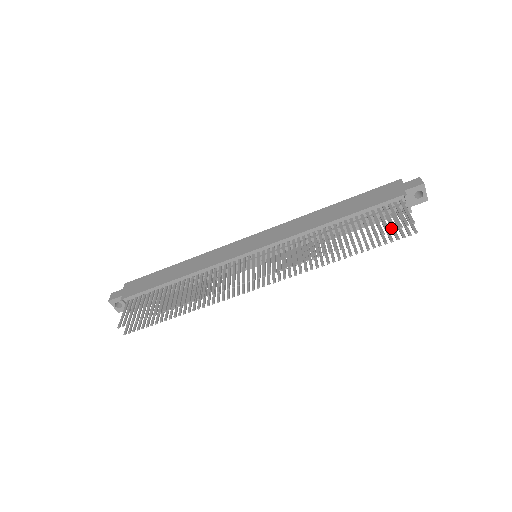
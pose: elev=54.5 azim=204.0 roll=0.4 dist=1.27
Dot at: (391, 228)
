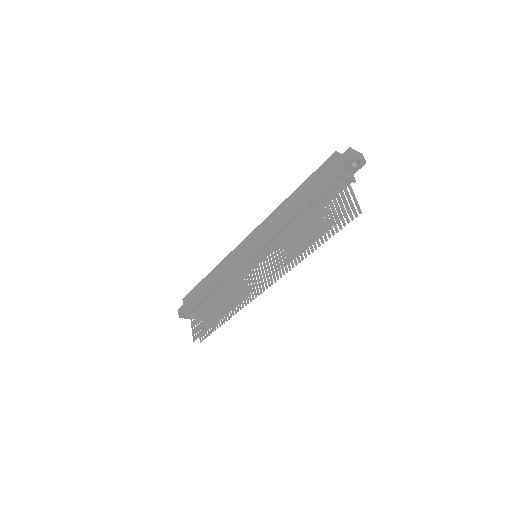
Dot at: occluded
